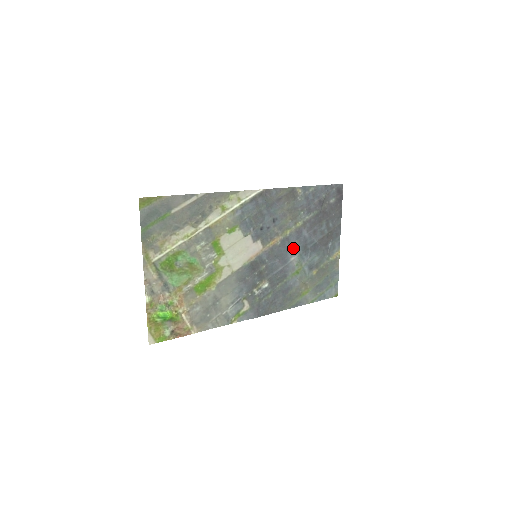
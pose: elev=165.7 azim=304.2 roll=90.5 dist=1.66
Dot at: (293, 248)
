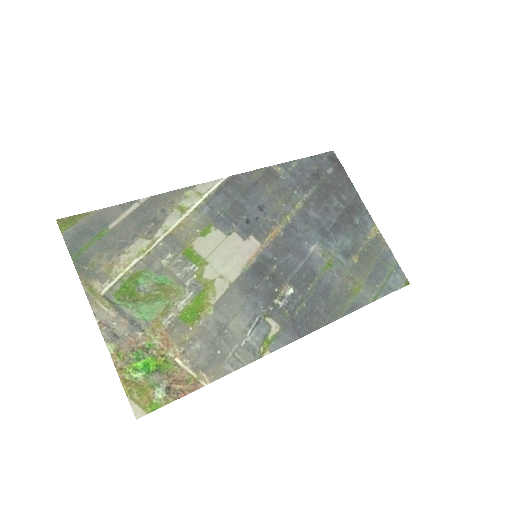
Dot at: (306, 235)
